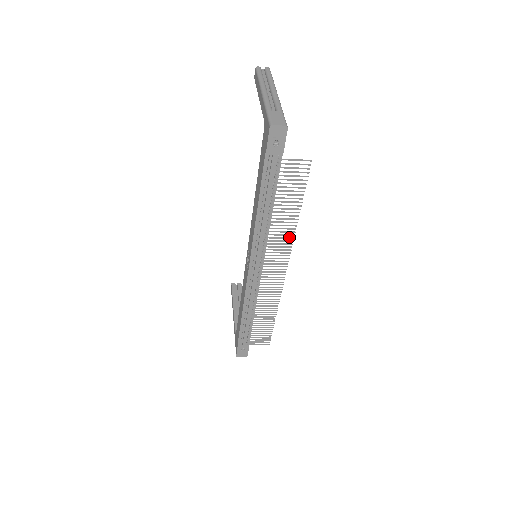
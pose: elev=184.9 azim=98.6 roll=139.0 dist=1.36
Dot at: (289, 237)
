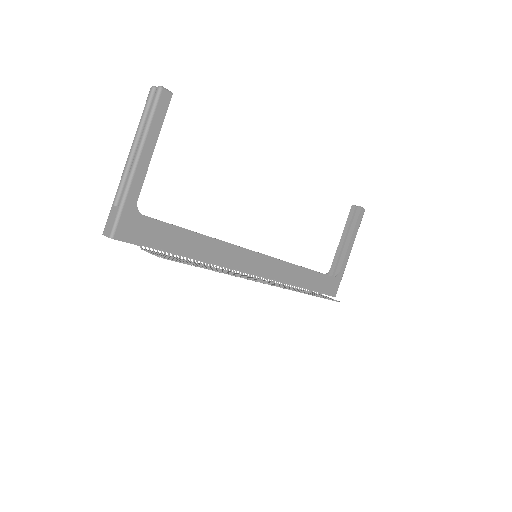
Dot at: (235, 274)
